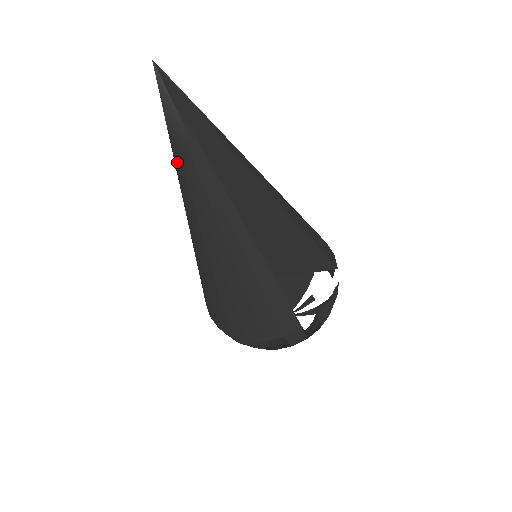
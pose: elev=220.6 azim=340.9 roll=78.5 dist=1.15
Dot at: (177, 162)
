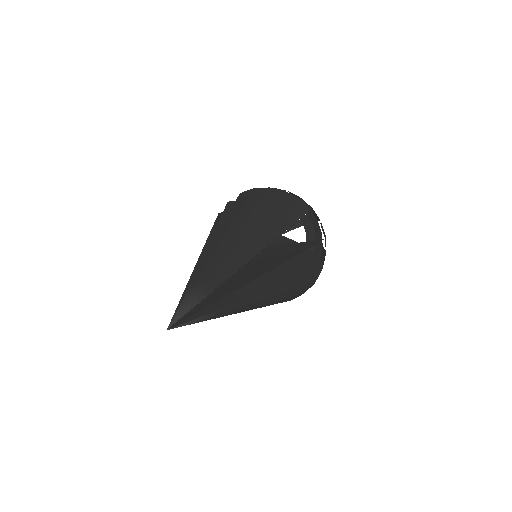
Dot at: occluded
